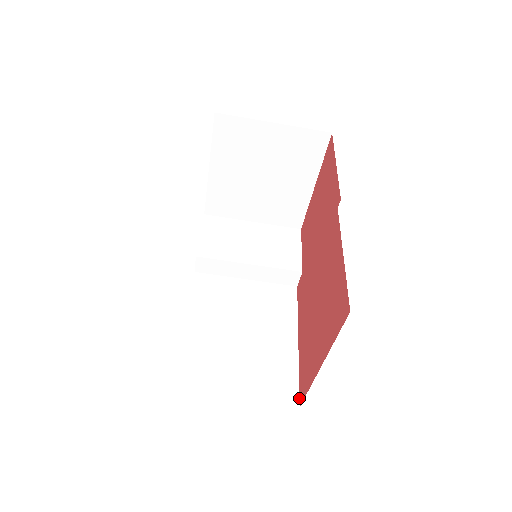
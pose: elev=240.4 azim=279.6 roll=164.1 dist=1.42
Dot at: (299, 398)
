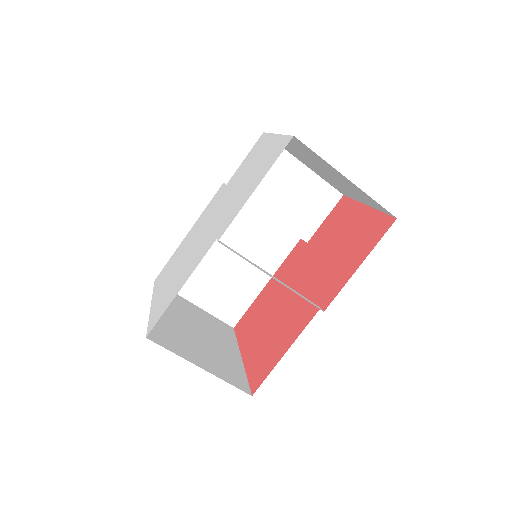
Dot at: (237, 323)
